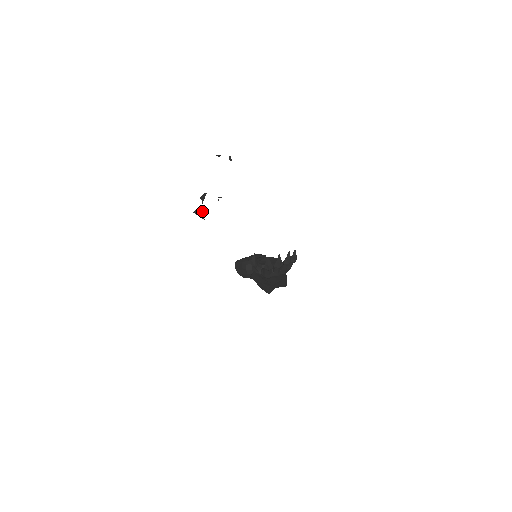
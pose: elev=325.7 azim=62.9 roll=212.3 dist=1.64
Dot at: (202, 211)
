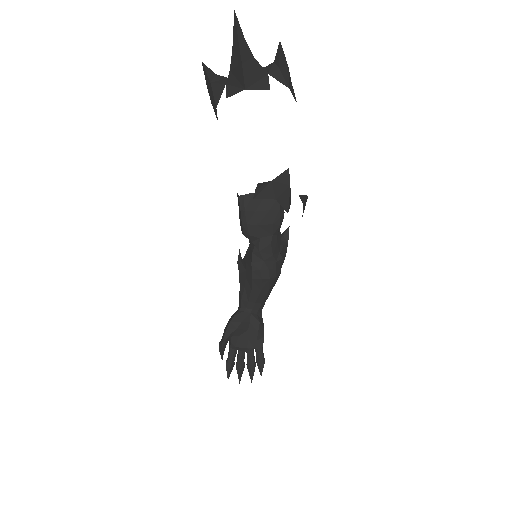
Dot at: (216, 116)
